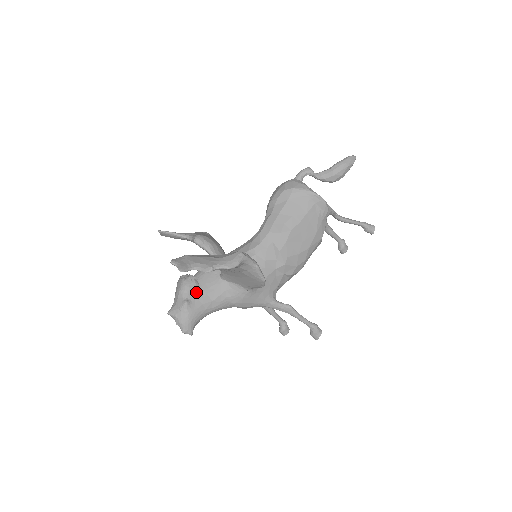
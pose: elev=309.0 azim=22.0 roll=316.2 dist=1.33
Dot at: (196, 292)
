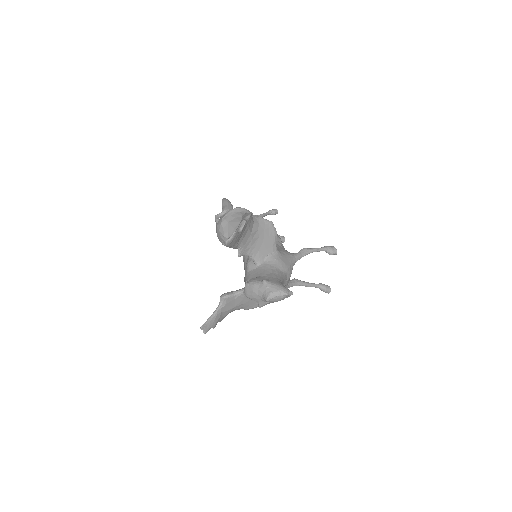
Dot at: (260, 278)
